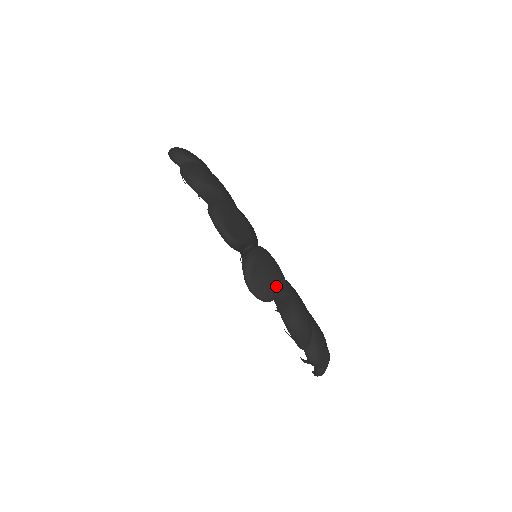
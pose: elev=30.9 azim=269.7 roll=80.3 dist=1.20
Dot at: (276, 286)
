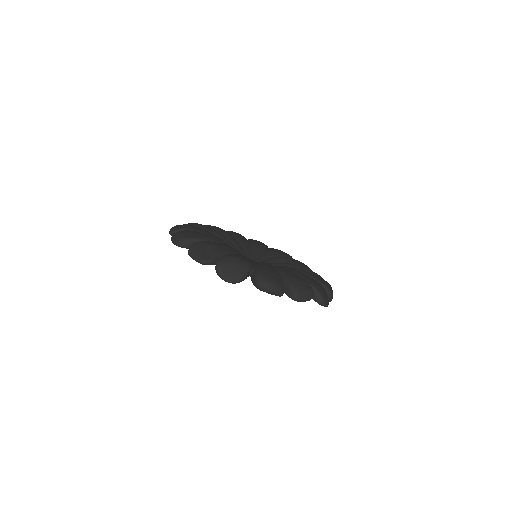
Dot at: (240, 271)
